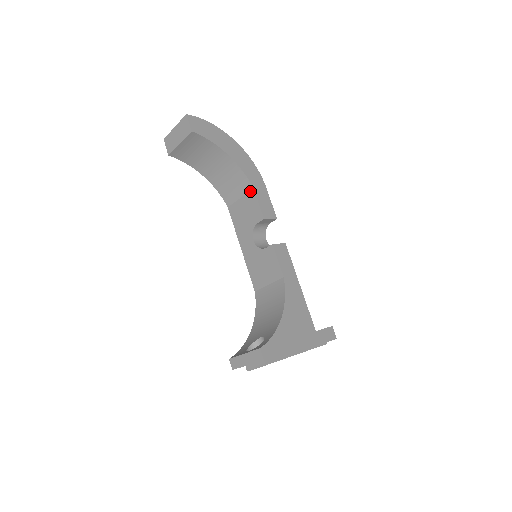
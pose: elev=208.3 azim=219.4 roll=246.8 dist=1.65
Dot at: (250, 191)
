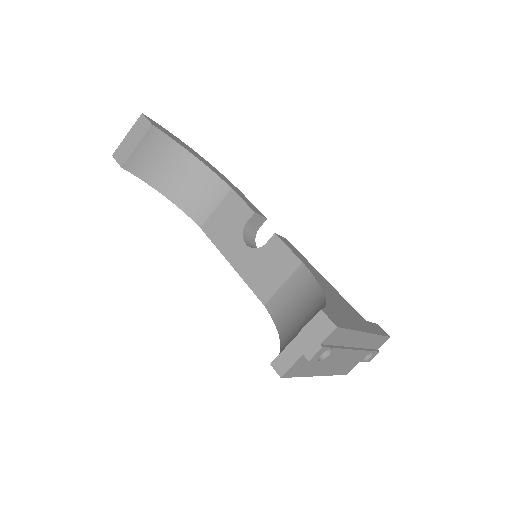
Dot at: (228, 194)
